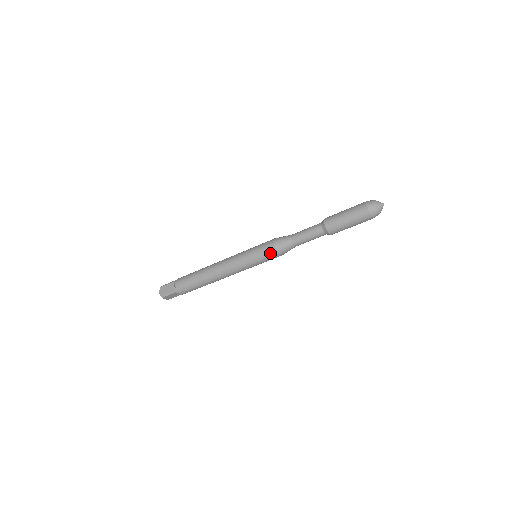
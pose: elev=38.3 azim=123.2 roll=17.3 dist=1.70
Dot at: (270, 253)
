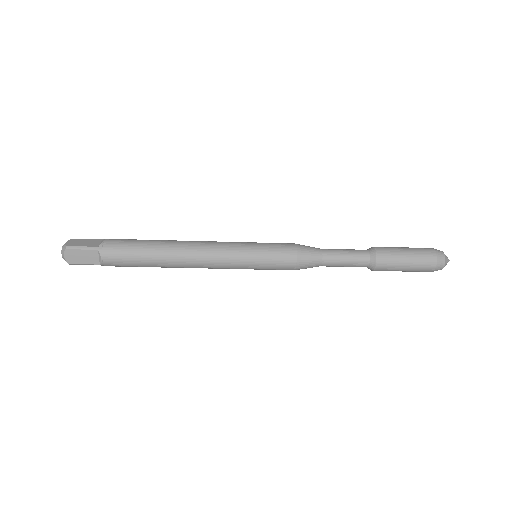
Dot at: (286, 252)
